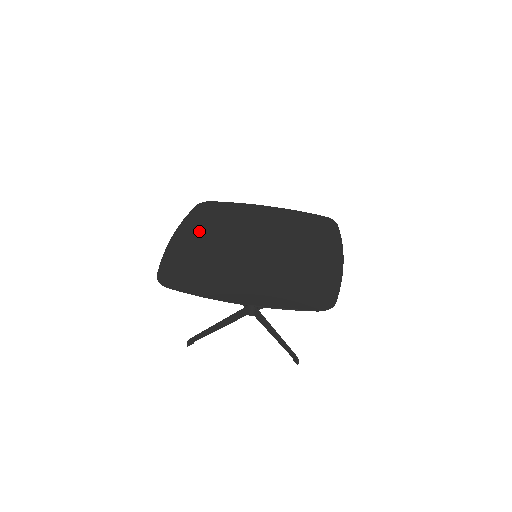
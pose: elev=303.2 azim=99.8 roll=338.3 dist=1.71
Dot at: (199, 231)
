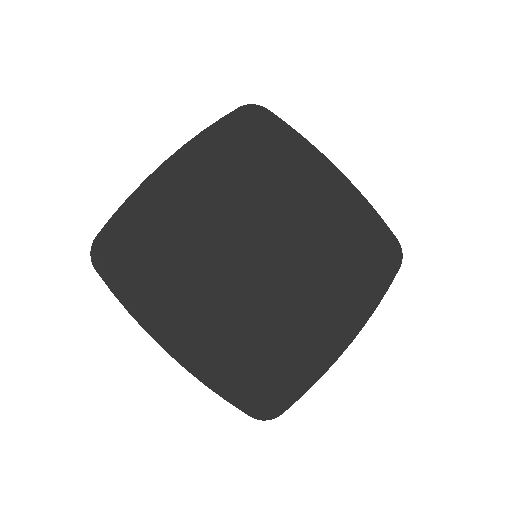
Dot at: (206, 173)
